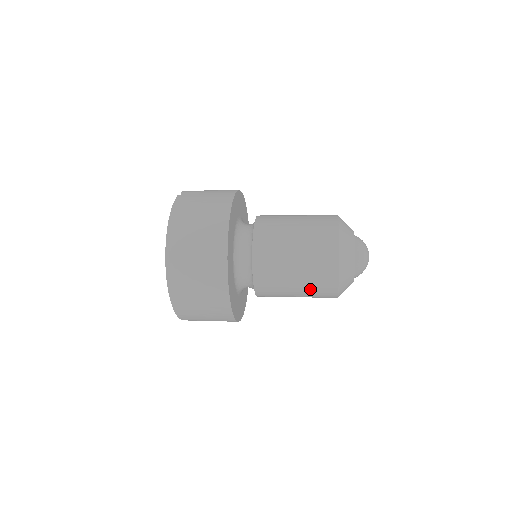
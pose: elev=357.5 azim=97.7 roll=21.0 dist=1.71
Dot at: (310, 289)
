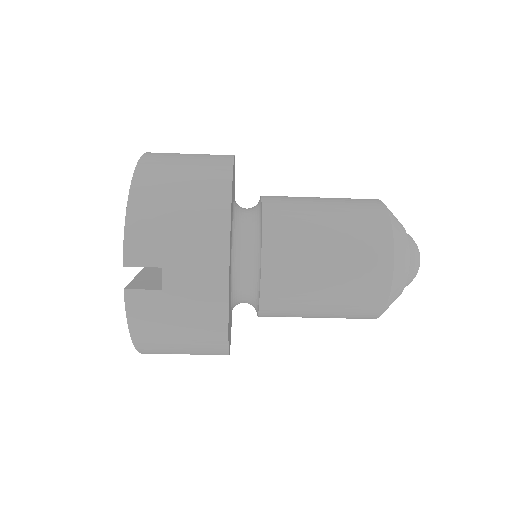
Dot at: (346, 207)
